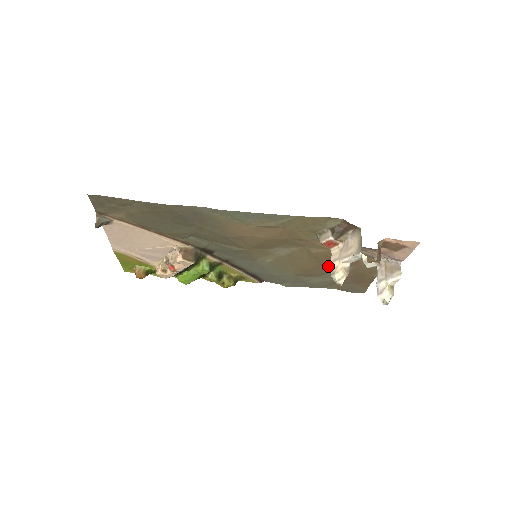
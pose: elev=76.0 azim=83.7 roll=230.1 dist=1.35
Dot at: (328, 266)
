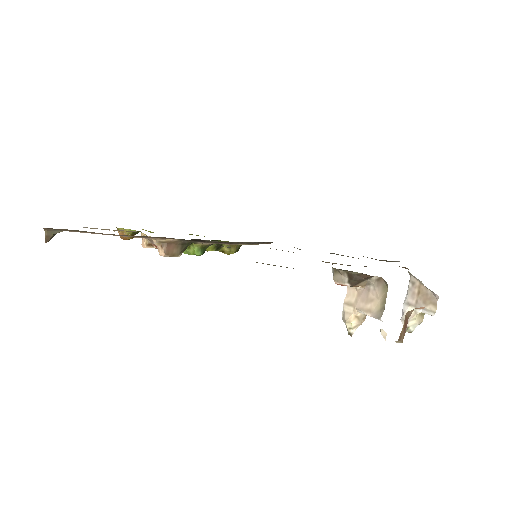
Dot at: occluded
